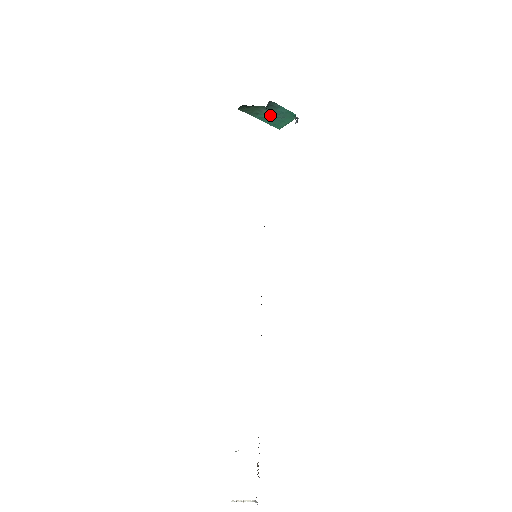
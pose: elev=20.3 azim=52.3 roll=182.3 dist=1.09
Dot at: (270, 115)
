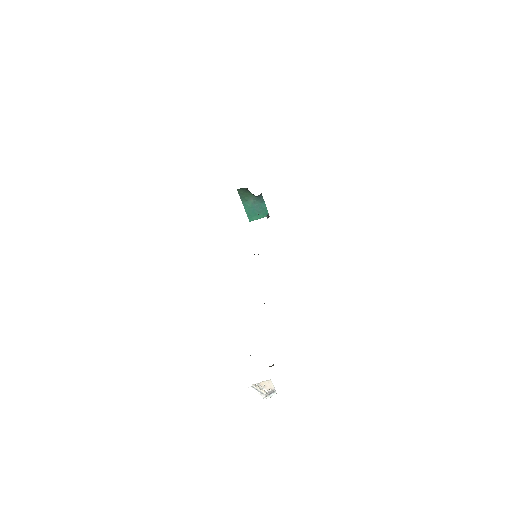
Dot at: (253, 206)
